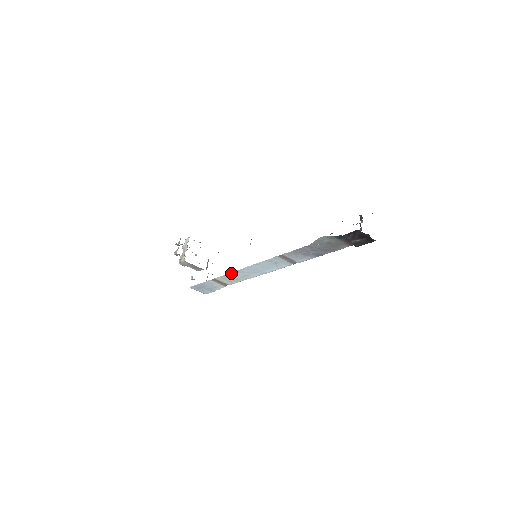
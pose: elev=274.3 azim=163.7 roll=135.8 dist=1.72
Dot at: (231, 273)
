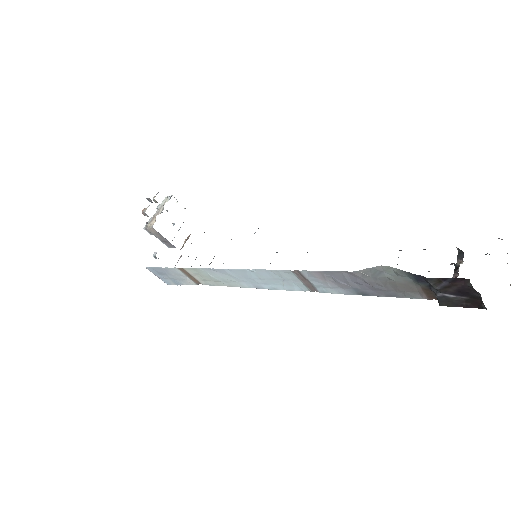
Dot at: (209, 269)
